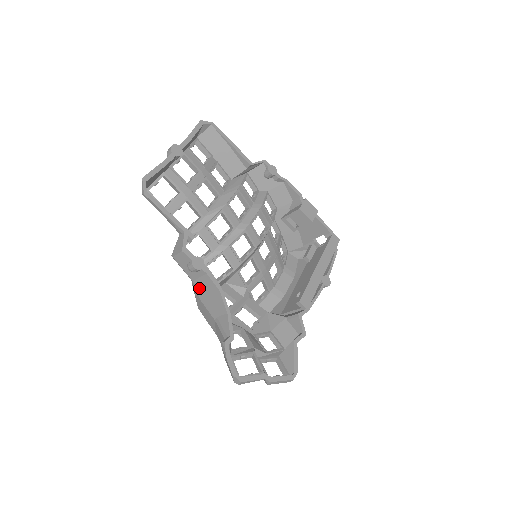
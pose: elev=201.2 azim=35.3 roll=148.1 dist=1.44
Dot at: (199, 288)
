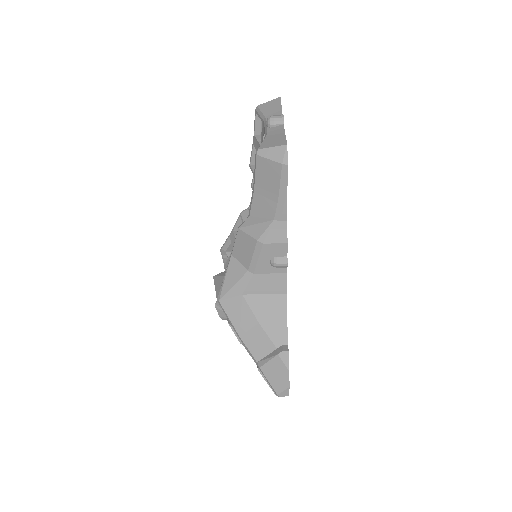
Dot at: (256, 283)
